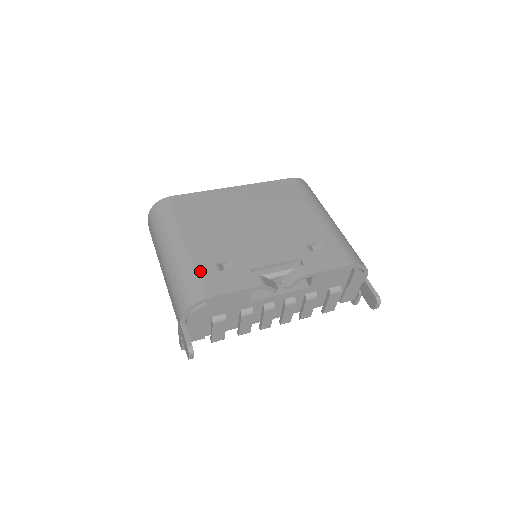
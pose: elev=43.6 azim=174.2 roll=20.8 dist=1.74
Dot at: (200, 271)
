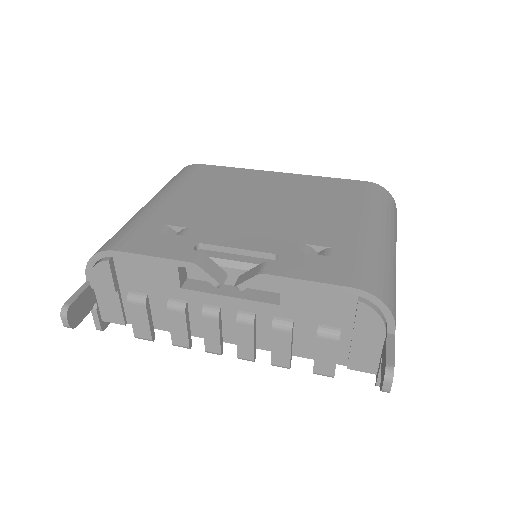
Dot at: (140, 225)
